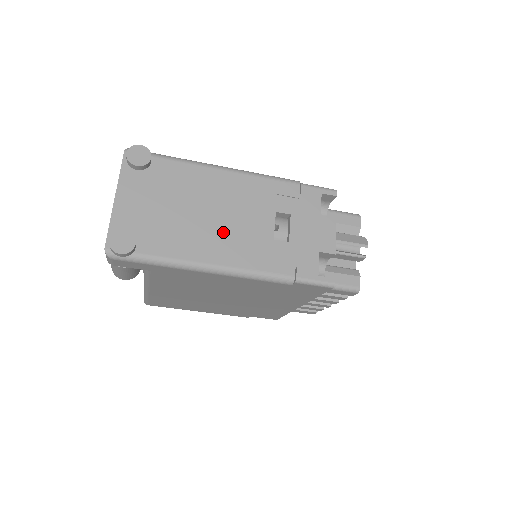
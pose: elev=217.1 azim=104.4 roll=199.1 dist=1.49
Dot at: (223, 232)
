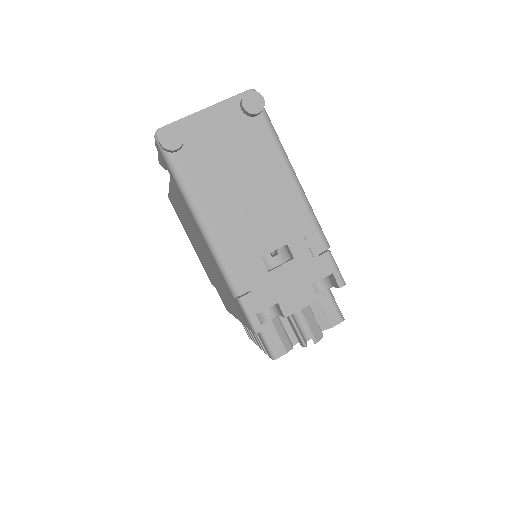
Dot at: (238, 212)
